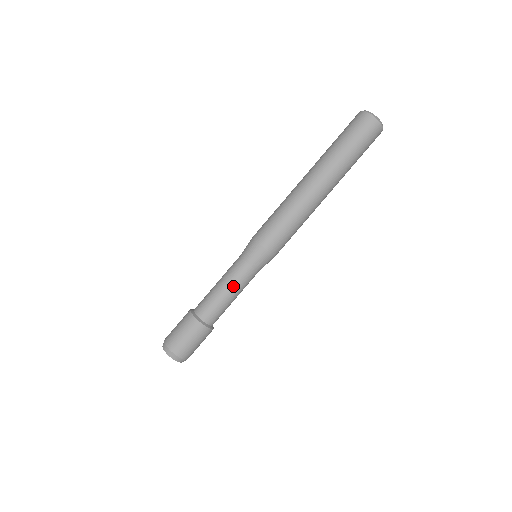
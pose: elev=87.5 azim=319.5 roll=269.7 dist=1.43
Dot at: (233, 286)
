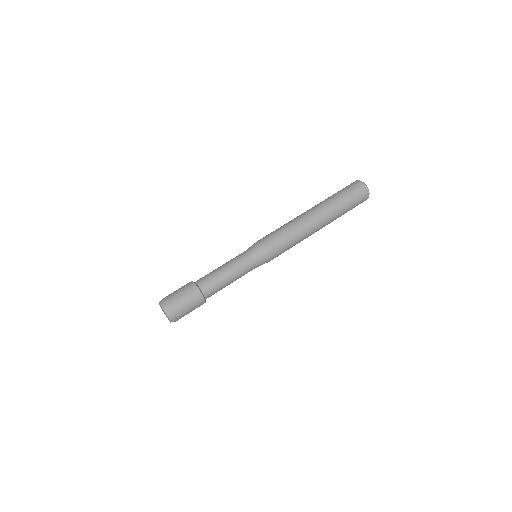
Dot at: (229, 265)
